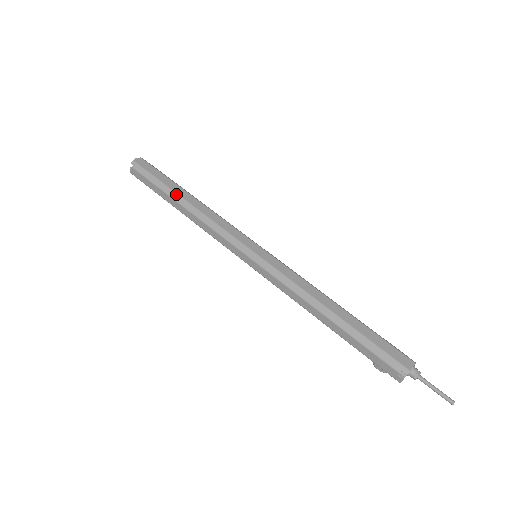
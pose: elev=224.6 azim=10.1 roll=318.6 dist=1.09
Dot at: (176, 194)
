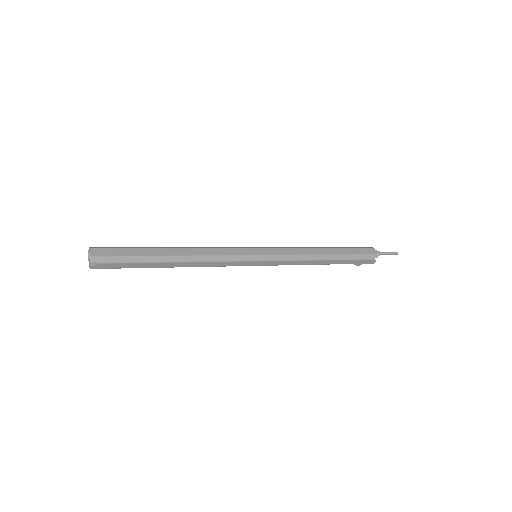
Dot at: (164, 257)
